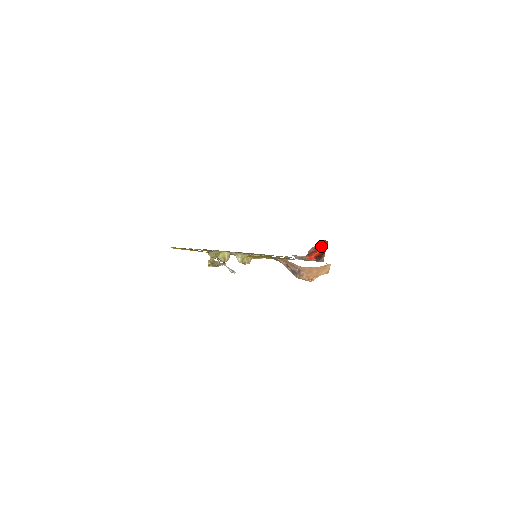
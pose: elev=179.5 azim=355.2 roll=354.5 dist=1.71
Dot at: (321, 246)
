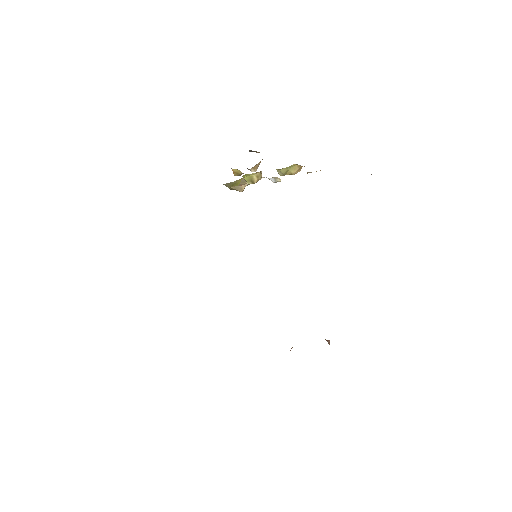
Dot at: occluded
